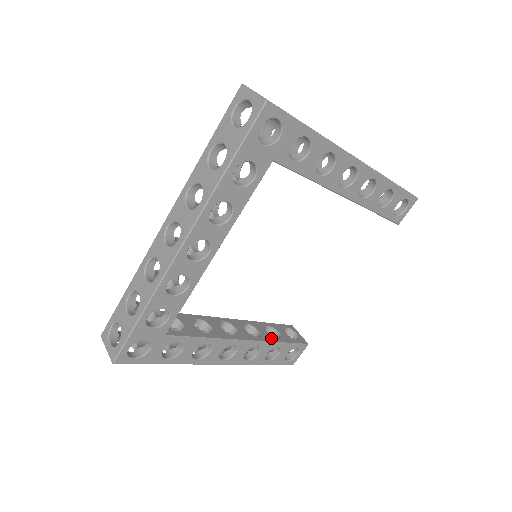
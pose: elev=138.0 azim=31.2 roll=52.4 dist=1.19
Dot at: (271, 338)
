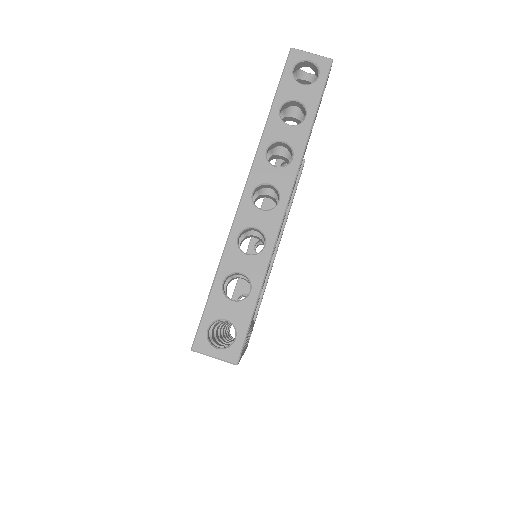
Dot at: occluded
